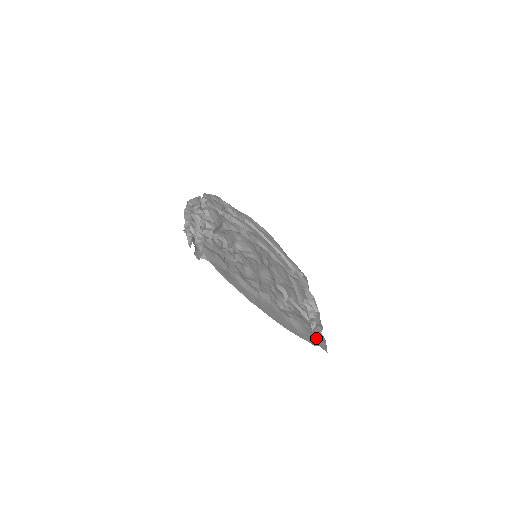
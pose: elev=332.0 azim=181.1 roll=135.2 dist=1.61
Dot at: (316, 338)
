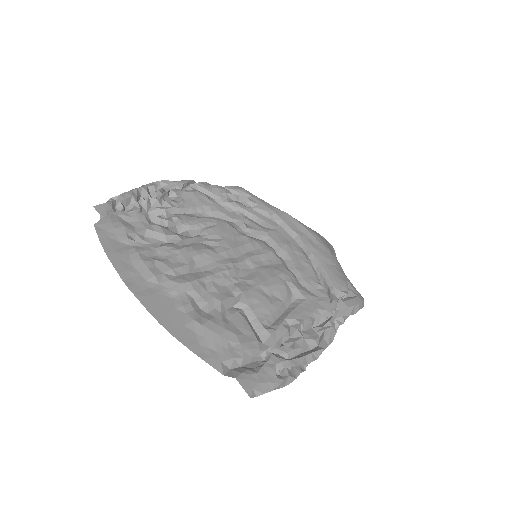
Dot at: (249, 369)
